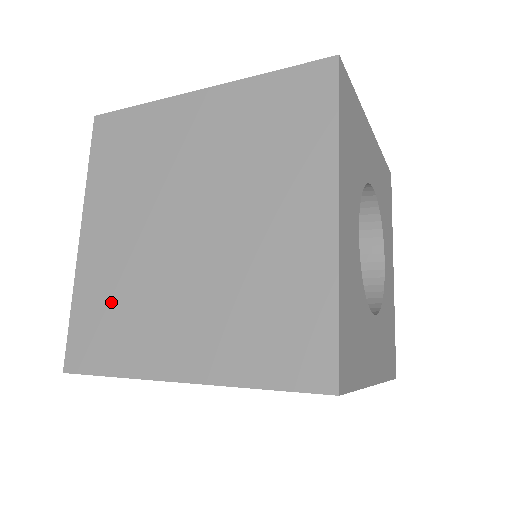
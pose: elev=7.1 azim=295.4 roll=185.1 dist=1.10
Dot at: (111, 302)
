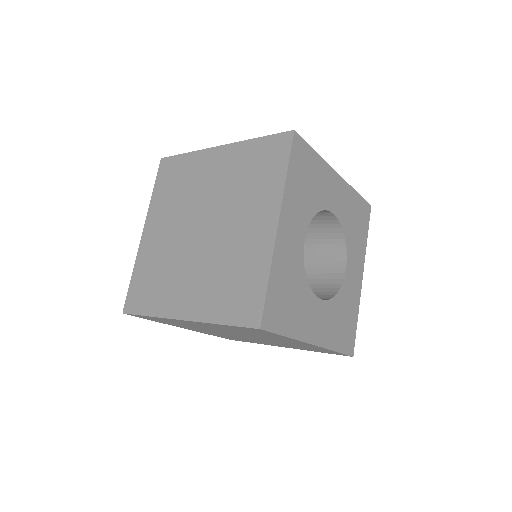
Dot at: (154, 272)
